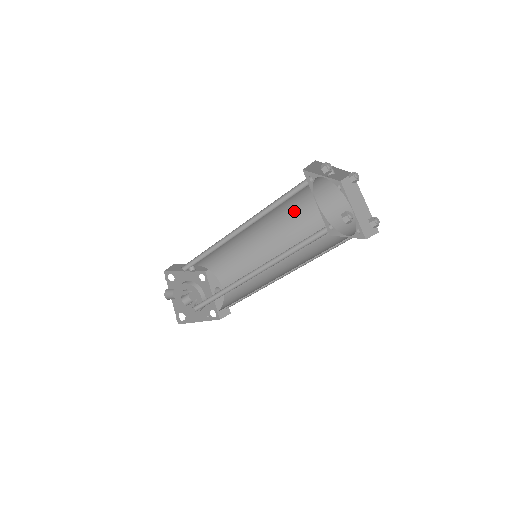
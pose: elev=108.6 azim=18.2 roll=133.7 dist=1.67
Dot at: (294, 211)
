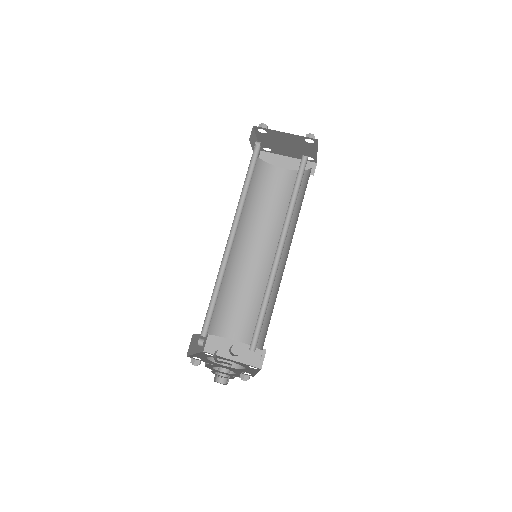
Dot at: (248, 205)
